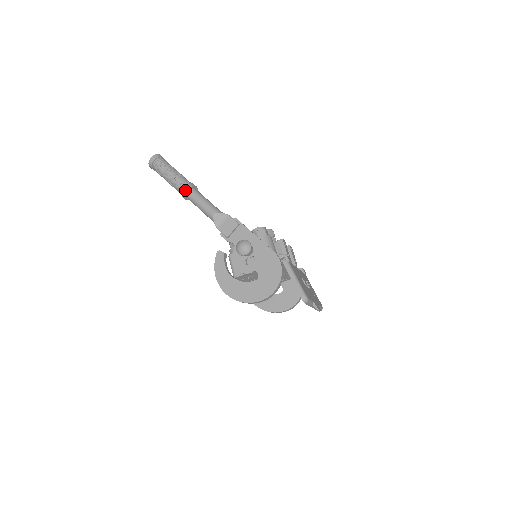
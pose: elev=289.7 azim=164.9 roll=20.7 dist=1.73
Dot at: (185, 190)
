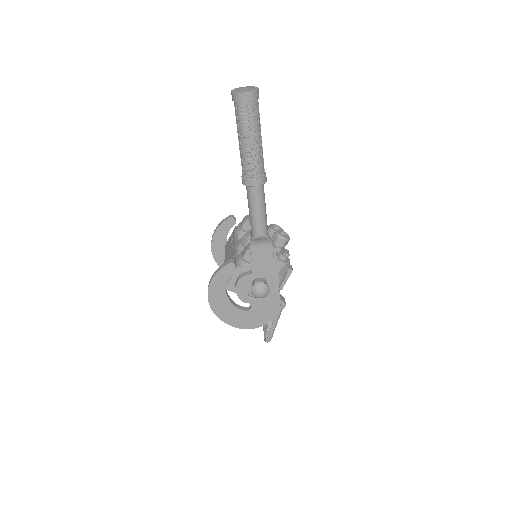
Dot at: (253, 185)
